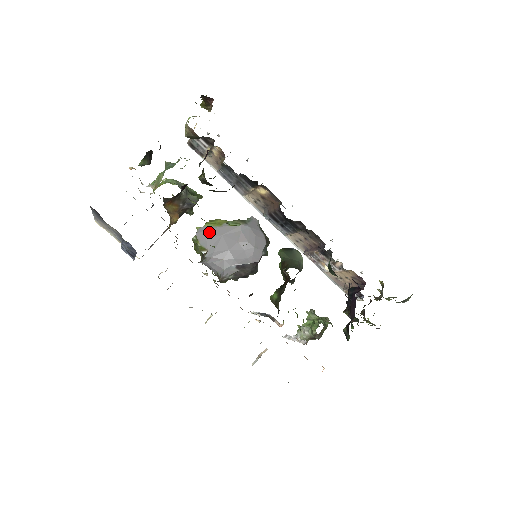
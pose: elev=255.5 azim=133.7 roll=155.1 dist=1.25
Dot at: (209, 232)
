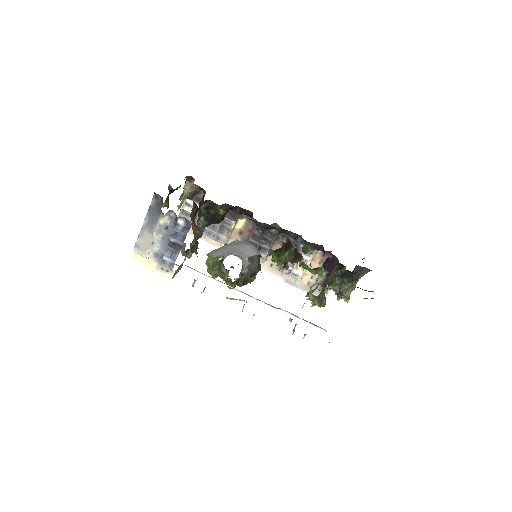
Dot at: (218, 250)
